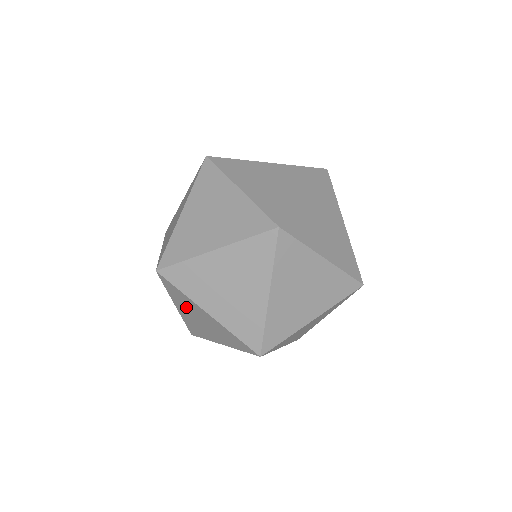
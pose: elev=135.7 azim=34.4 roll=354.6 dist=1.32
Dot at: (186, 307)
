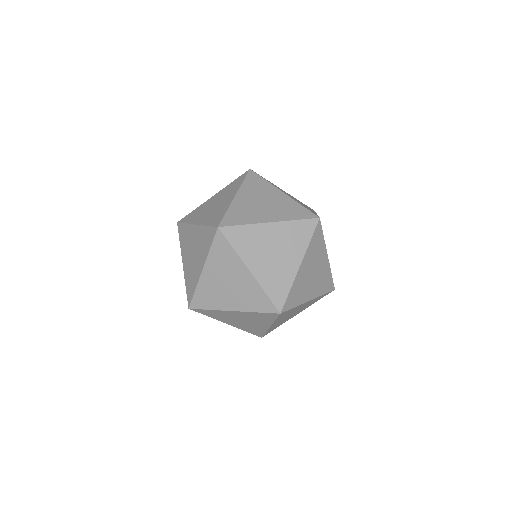
Dot at: occluded
